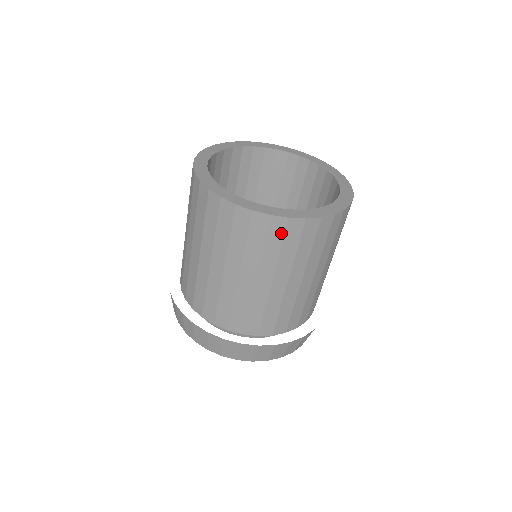
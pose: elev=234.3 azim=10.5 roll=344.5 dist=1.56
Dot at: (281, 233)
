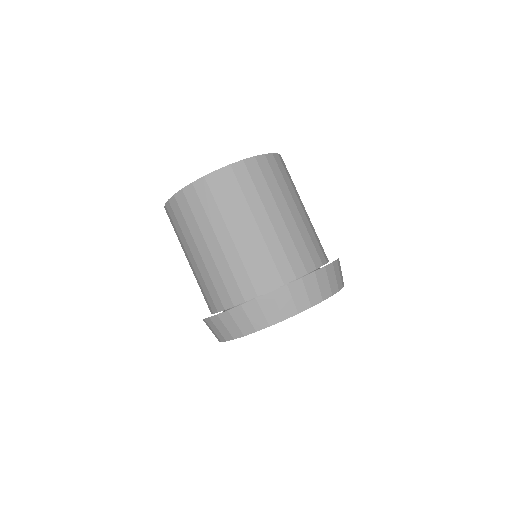
Dot at: (207, 191)
